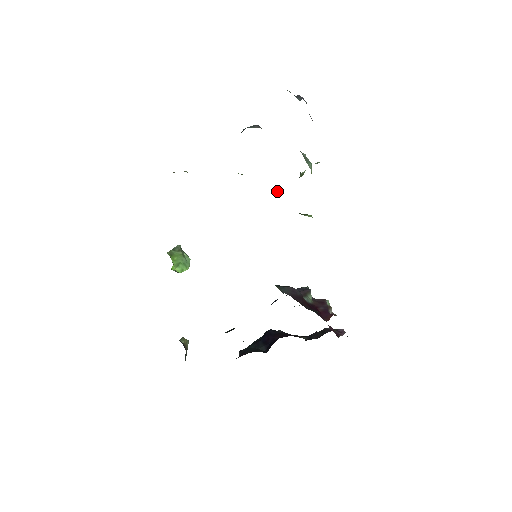
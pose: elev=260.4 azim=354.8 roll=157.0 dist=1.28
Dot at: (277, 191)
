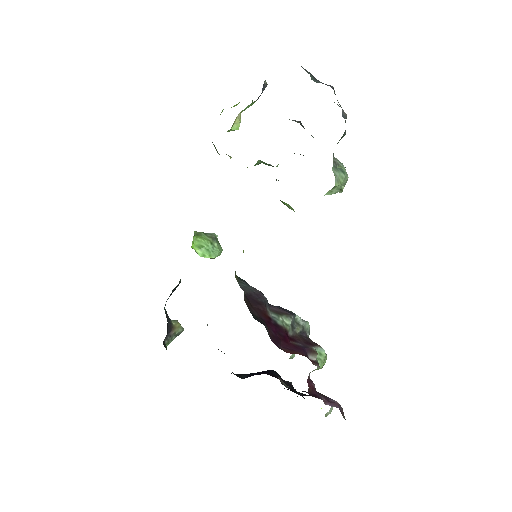
Dot at: occluded
